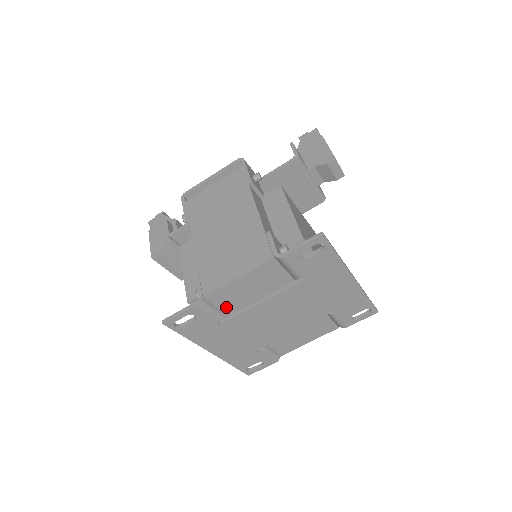
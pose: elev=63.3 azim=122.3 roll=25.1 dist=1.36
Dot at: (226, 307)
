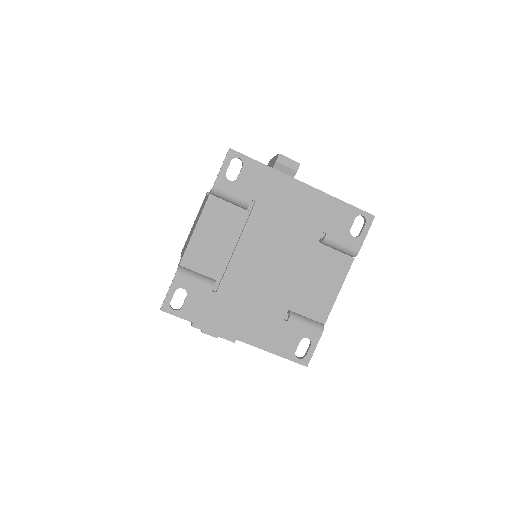
Dot at: (209, 271)
